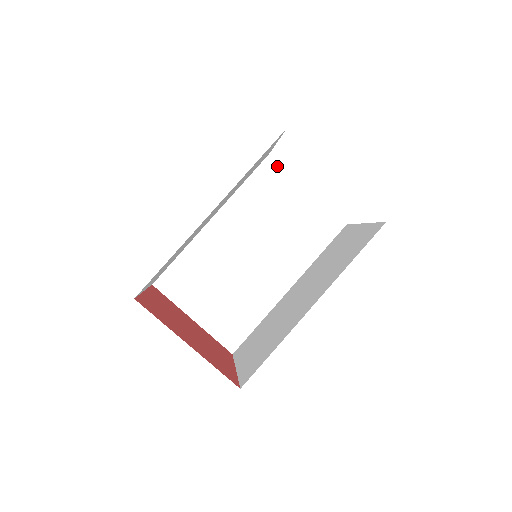
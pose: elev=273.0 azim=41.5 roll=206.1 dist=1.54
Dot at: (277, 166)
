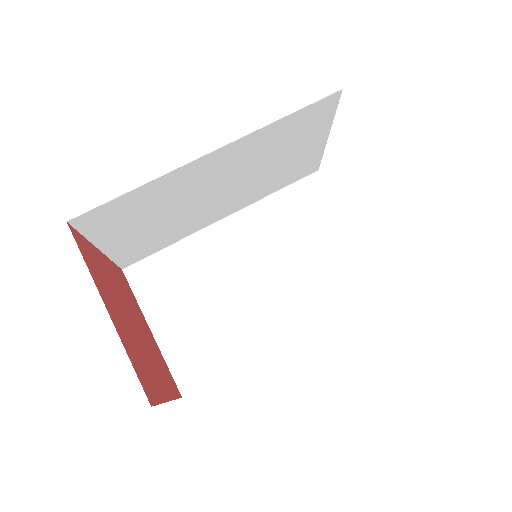
Dot at: (323, 186)
